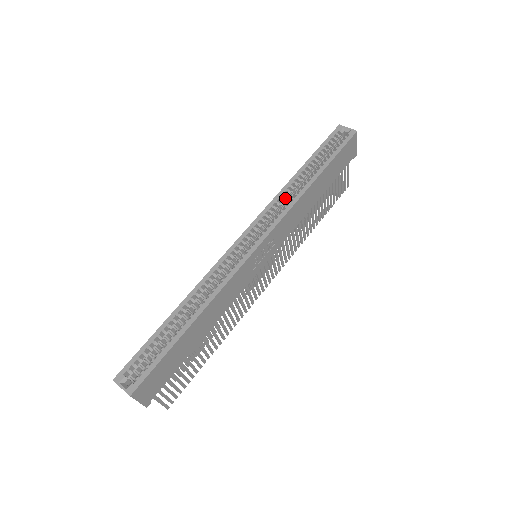
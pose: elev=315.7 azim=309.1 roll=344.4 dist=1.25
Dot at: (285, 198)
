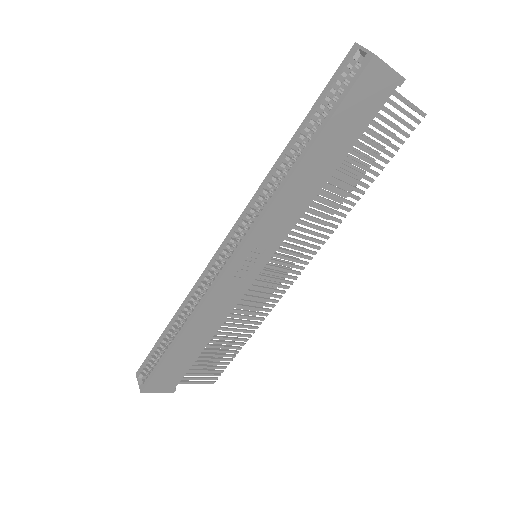
Dot at: (271, 188)
